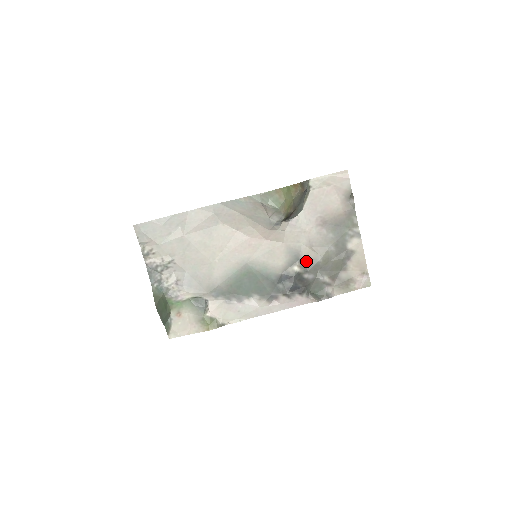
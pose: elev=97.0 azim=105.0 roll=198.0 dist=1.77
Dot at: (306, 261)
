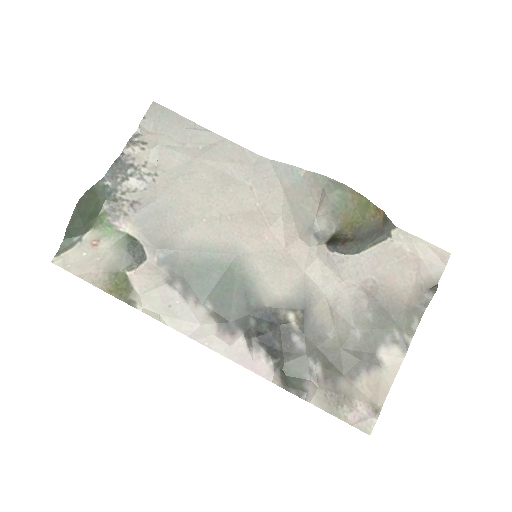
Dot at: (312, 319)
